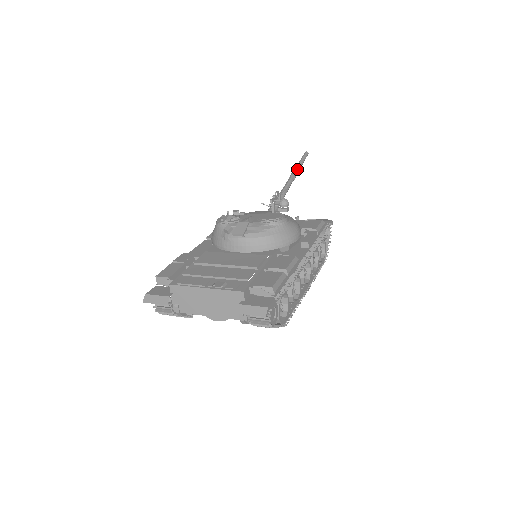
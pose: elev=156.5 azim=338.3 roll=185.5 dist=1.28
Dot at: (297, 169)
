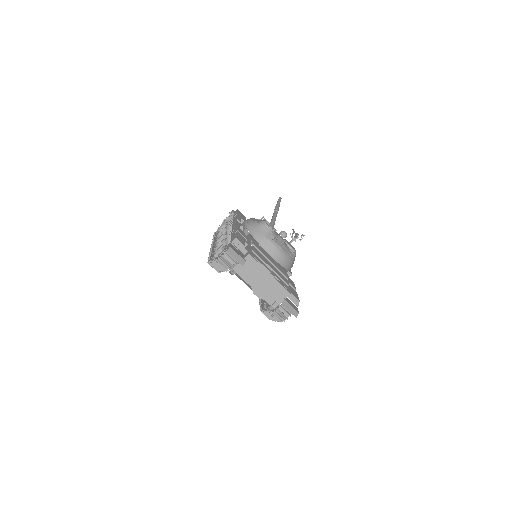
Dot at: occluded
